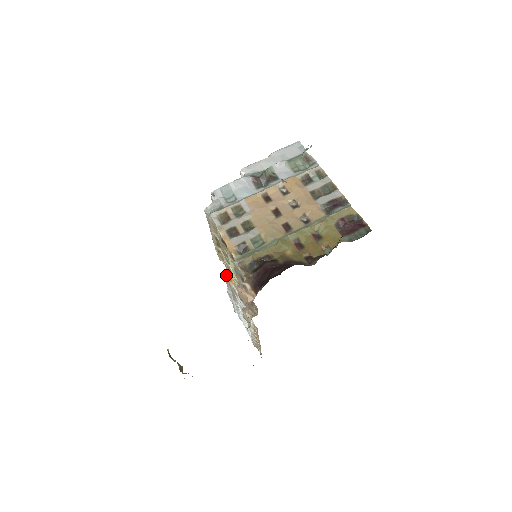
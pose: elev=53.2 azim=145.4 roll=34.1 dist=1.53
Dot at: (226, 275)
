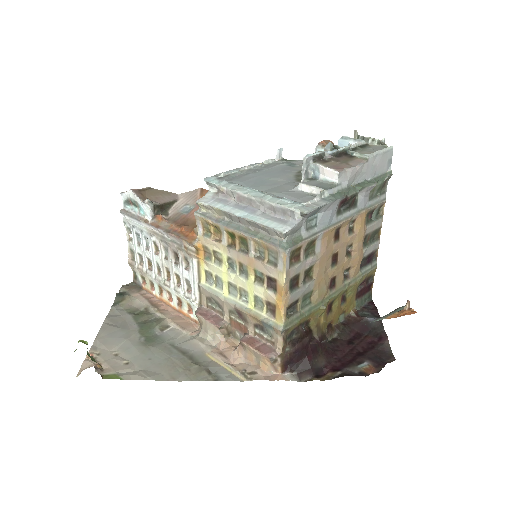
Dot at: (196, 246)
